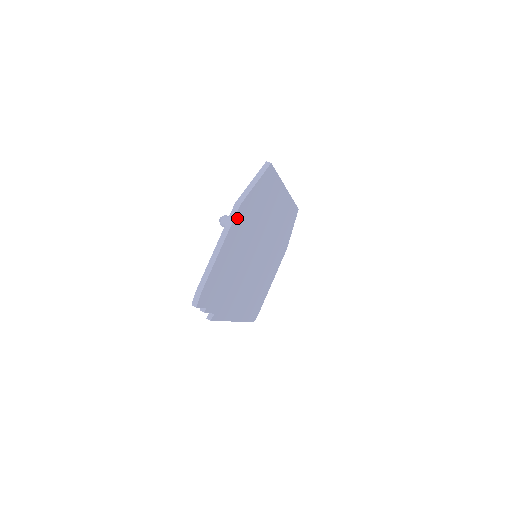
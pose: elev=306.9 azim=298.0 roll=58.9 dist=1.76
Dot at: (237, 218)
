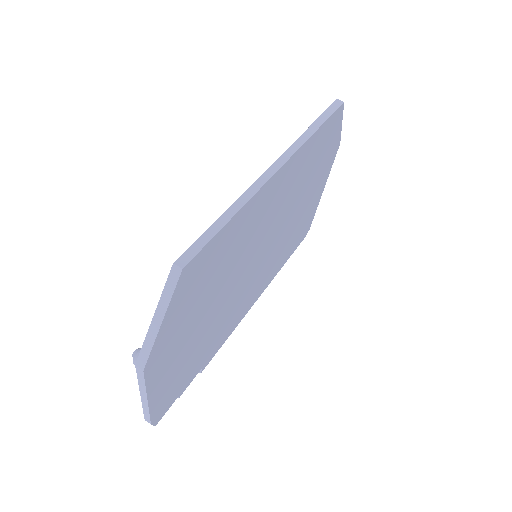
Dot at: (153, 368)
